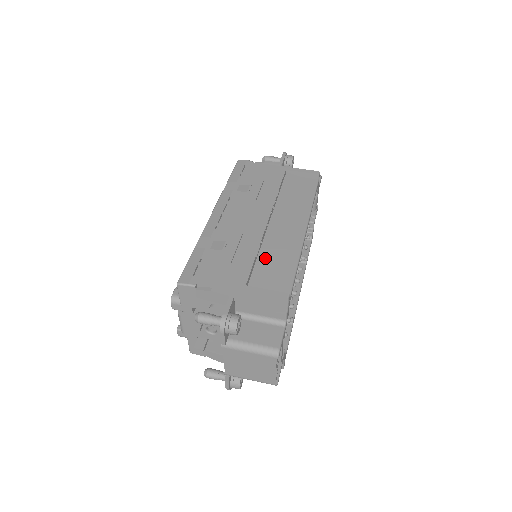
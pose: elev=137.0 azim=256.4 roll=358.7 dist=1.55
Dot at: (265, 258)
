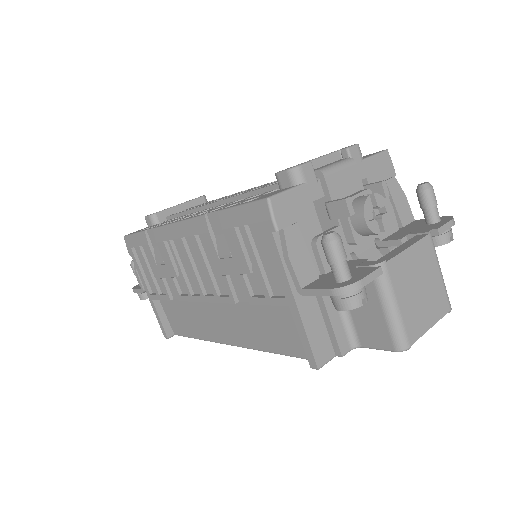
Dot at: (183, 306)
